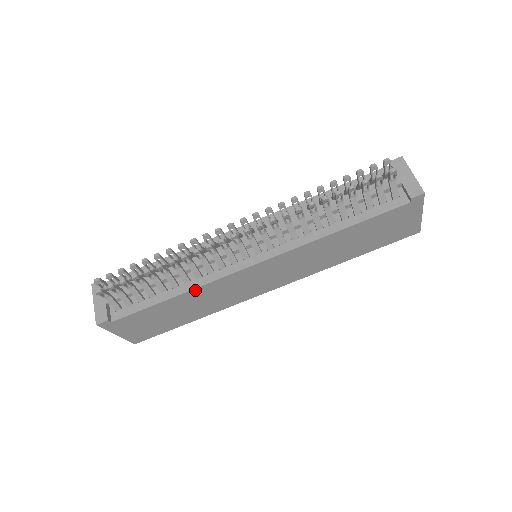
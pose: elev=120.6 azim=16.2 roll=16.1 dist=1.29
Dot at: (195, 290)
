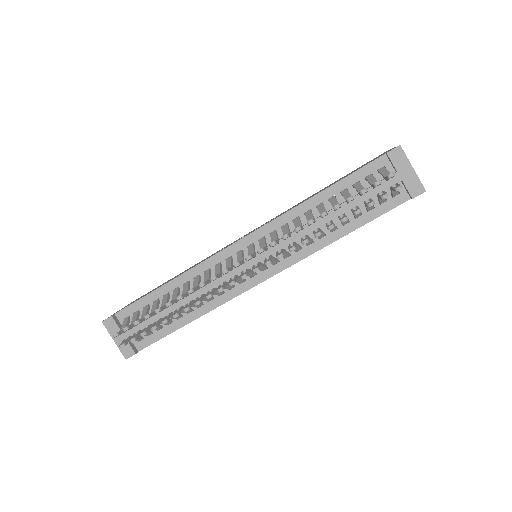
Dot at: occluded
